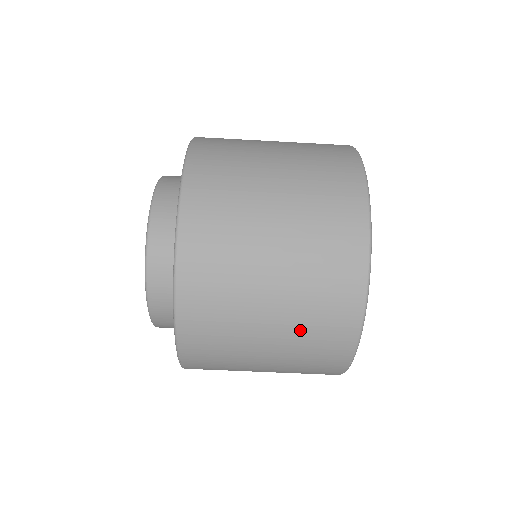
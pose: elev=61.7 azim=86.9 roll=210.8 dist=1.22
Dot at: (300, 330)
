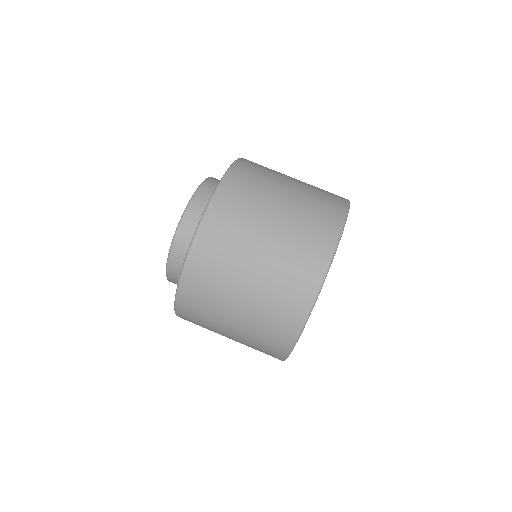
Dot at: (309, 195)
